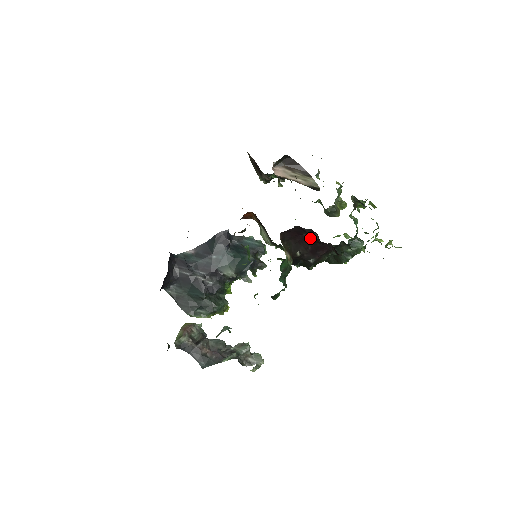
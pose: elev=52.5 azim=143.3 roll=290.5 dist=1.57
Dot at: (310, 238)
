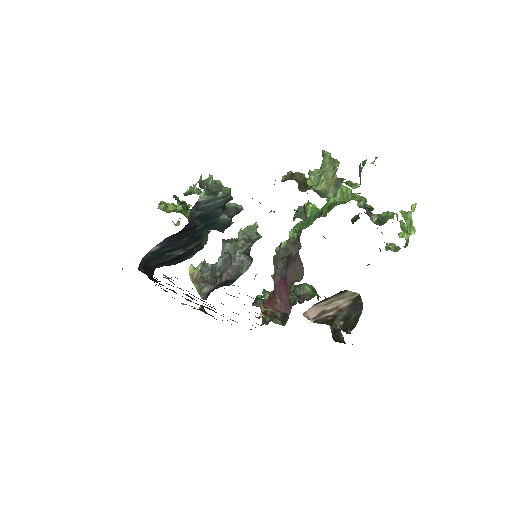
Dot at: occluded
